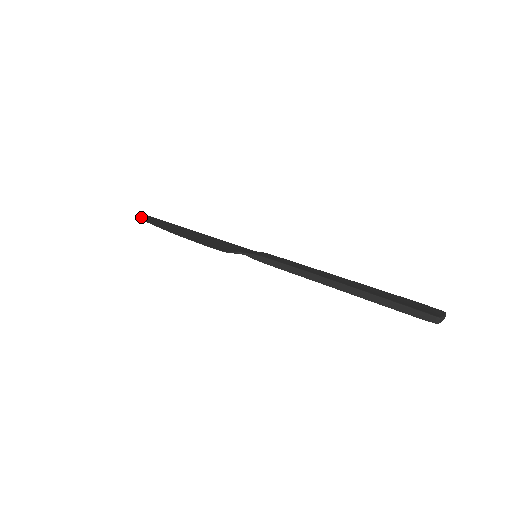
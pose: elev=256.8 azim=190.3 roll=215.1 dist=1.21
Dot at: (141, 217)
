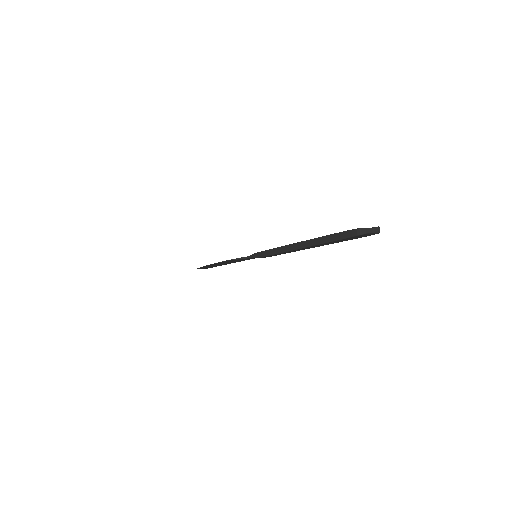
Dot at: occluded
